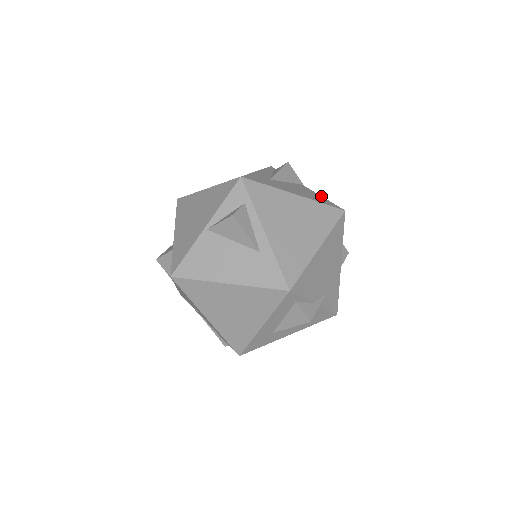
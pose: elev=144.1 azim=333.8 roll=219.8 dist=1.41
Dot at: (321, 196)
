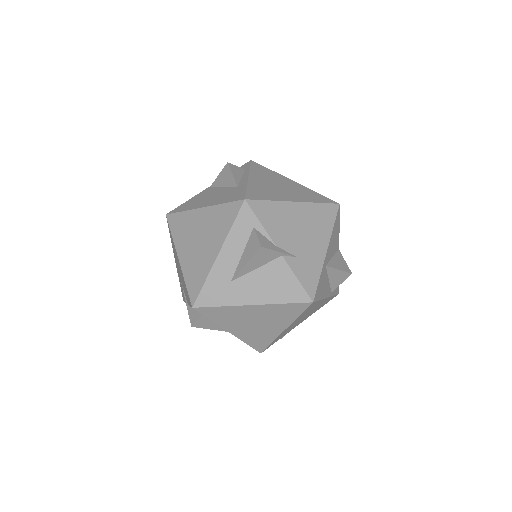
Dot at: occluded
